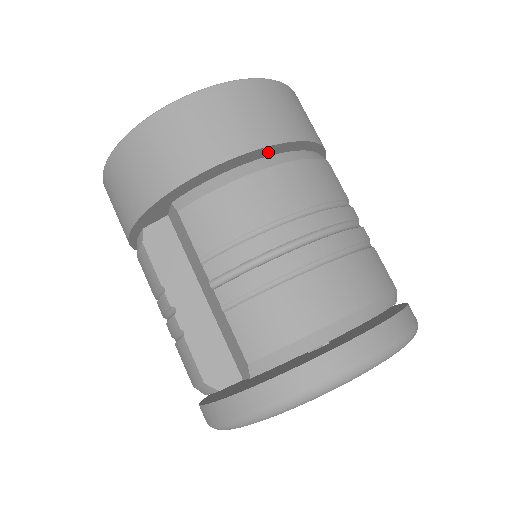
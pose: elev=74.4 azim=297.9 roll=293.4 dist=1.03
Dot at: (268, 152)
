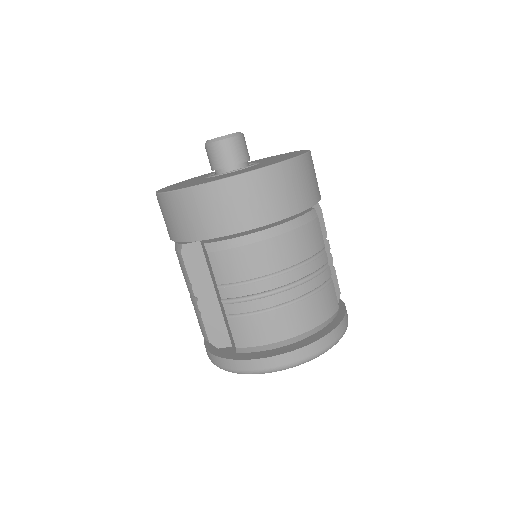
Dot at: occluded
